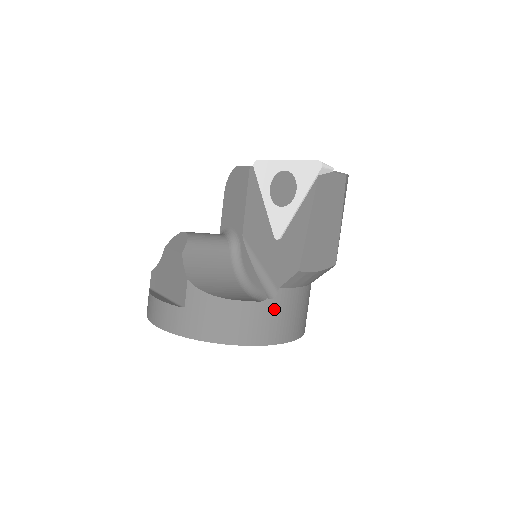
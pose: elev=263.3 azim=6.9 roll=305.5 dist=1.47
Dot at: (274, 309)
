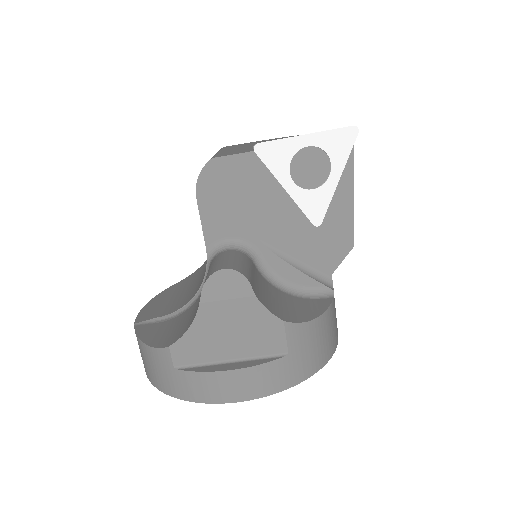
Dot at: occluded
